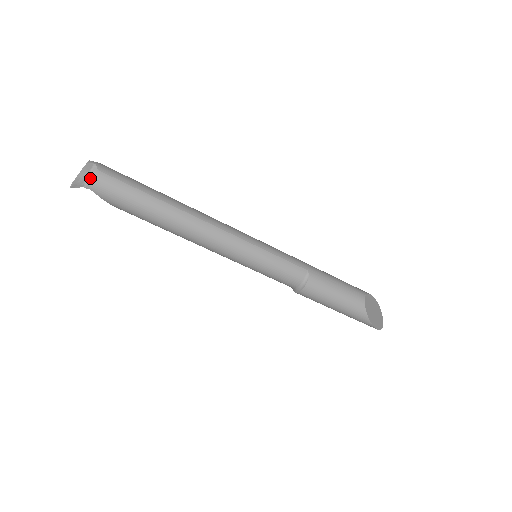
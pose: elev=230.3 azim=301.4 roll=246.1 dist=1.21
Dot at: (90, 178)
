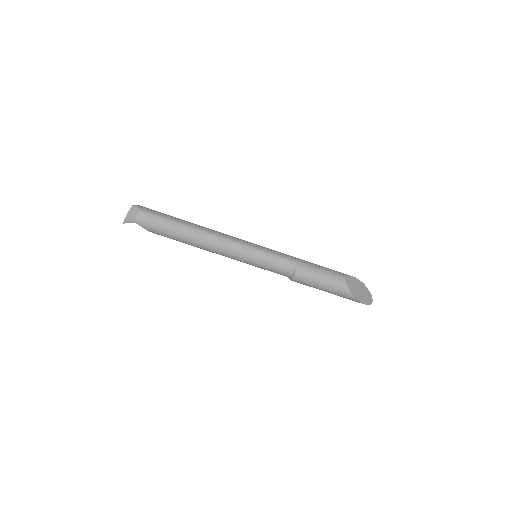
Dot at: (134, 216)
